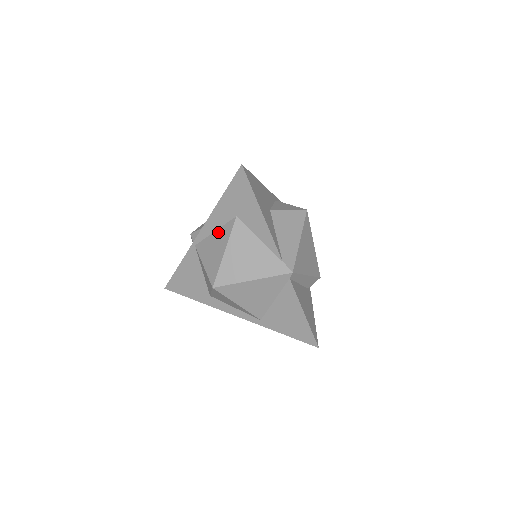
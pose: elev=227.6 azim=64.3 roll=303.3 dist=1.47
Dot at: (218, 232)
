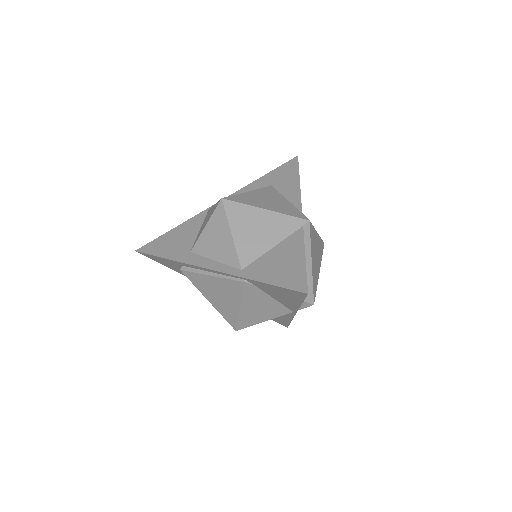
Dot at: occluded
